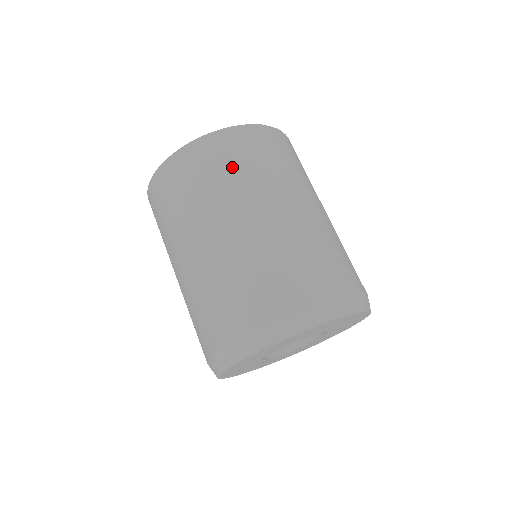
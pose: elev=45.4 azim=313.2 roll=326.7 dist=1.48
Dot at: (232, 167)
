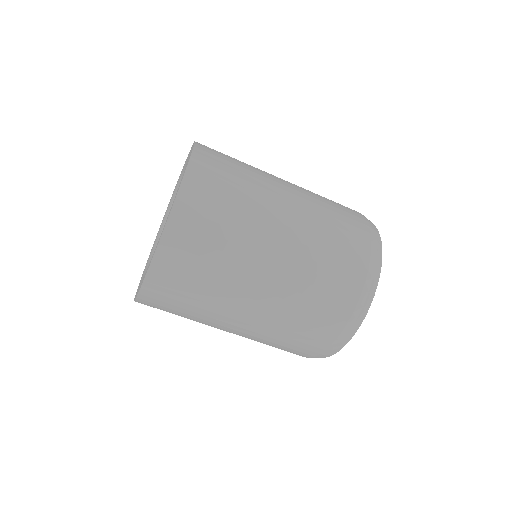
Dot at: (222, 220)
